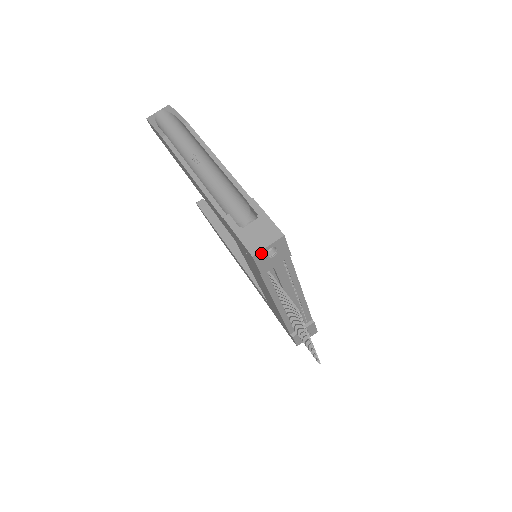
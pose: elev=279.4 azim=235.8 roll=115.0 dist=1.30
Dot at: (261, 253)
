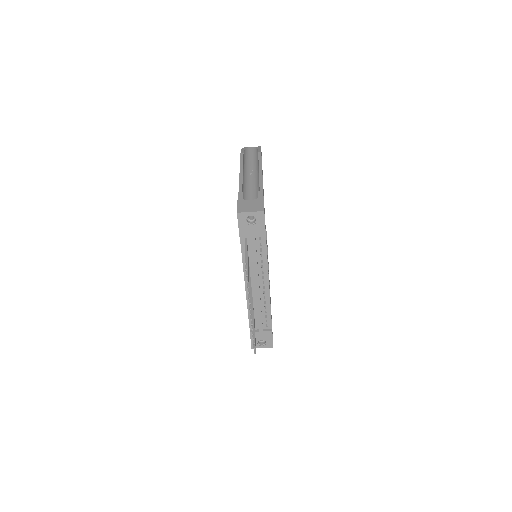
Dot at: (244, 214)
